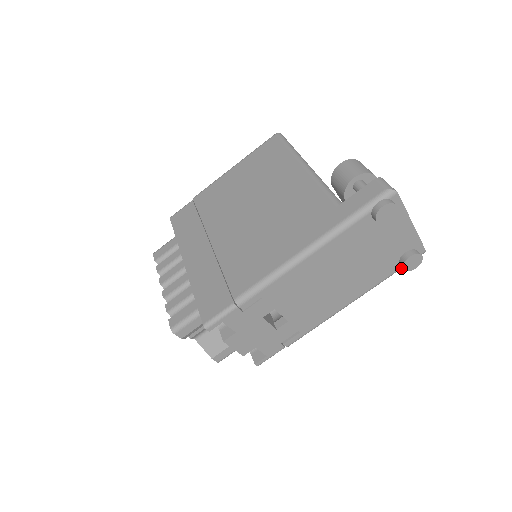
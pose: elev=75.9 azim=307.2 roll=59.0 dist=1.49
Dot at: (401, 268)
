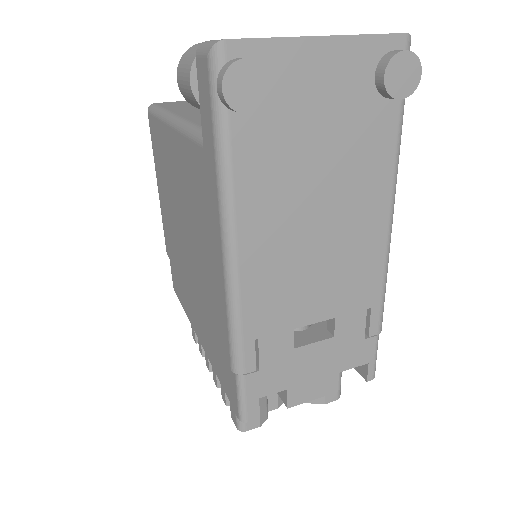
Dot at: occluded
